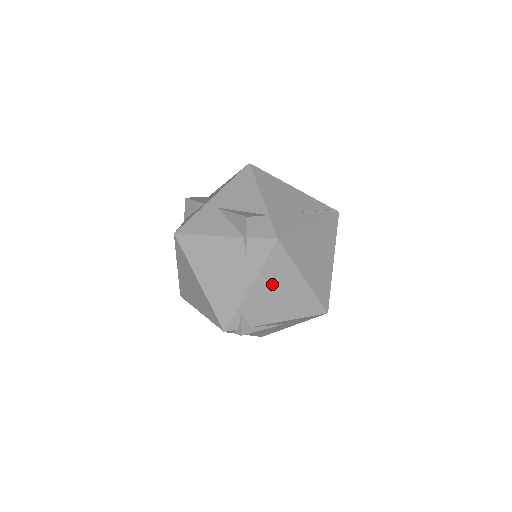
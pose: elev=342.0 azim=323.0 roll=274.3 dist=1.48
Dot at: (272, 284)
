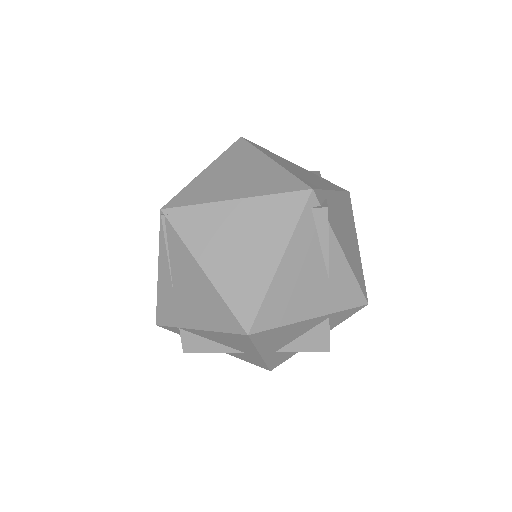
Dot at: (343, 213)
